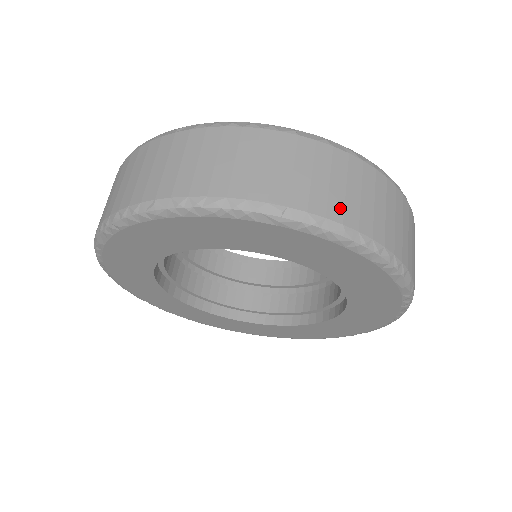
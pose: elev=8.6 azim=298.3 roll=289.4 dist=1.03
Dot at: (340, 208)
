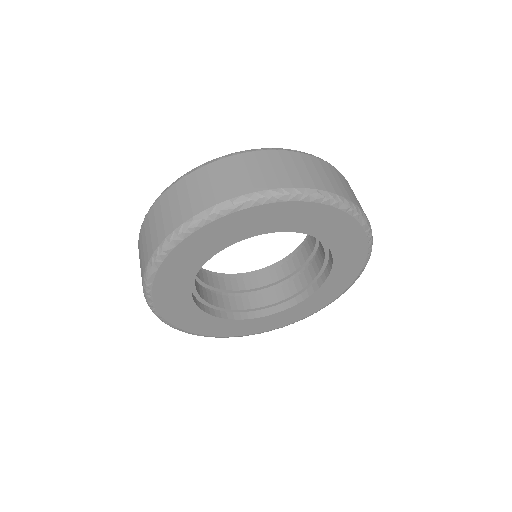
Dot at: occluded
